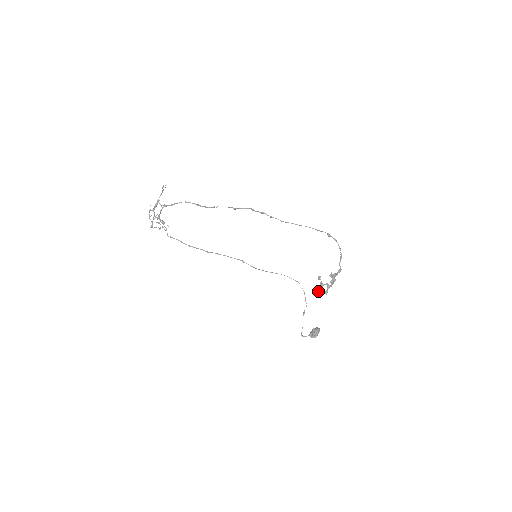
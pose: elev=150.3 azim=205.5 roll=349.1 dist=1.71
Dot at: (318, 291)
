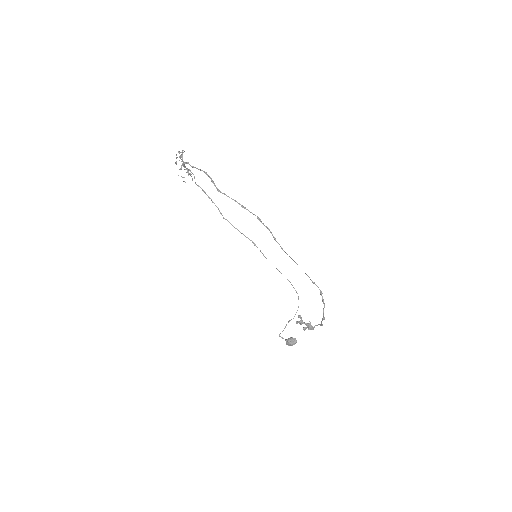
Dot at: (298, 322)
